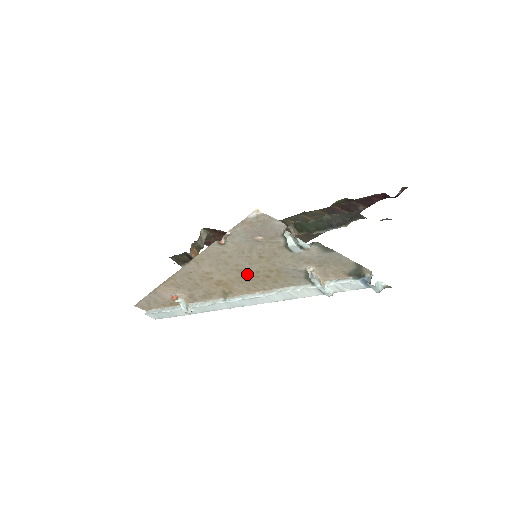
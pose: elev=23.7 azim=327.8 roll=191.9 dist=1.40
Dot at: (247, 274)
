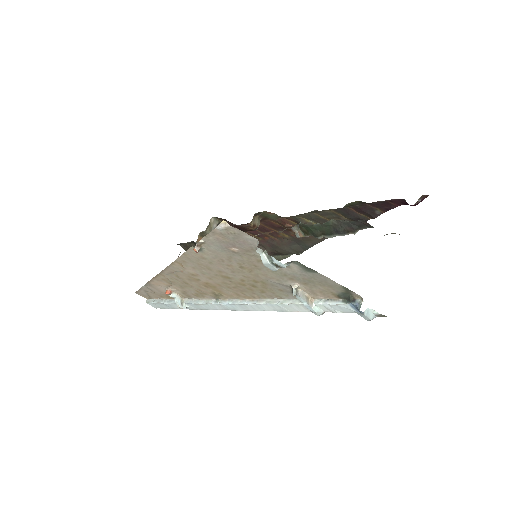
Dot at: (232, 281)
